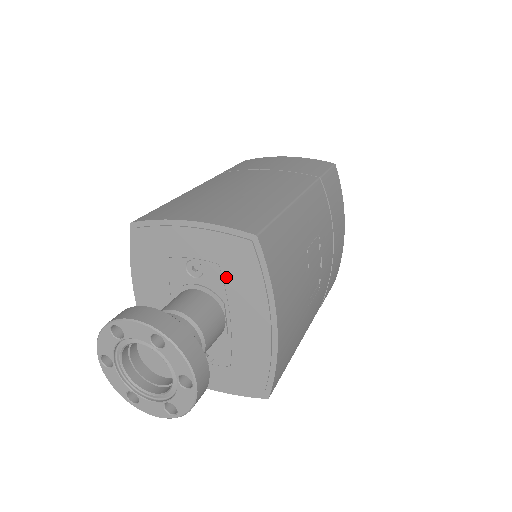
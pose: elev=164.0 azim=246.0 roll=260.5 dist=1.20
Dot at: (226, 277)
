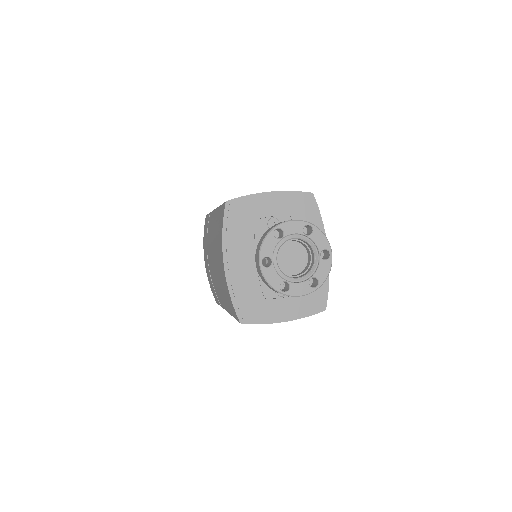
Dot at: occluded
